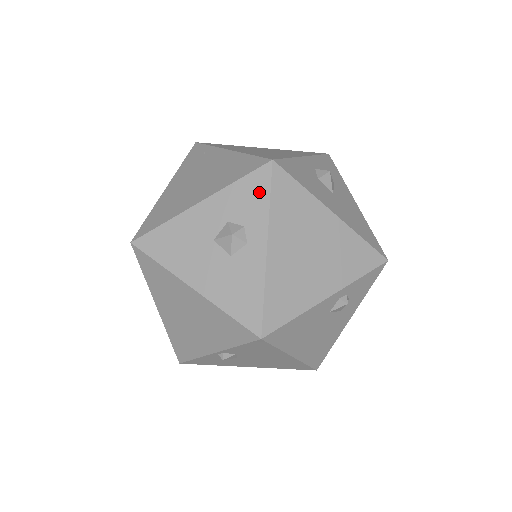
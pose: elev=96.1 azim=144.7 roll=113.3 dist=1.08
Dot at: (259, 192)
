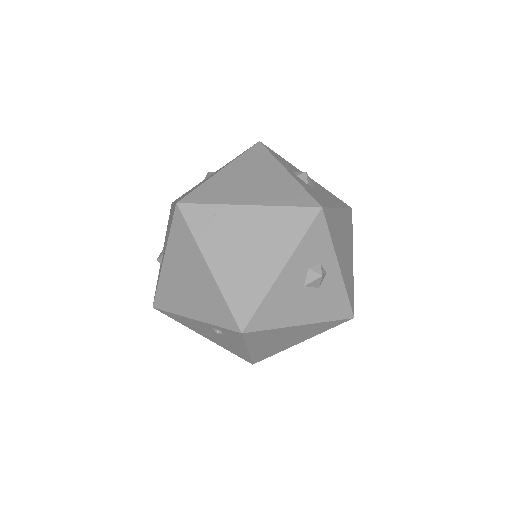
Dot at: (322, 235)
